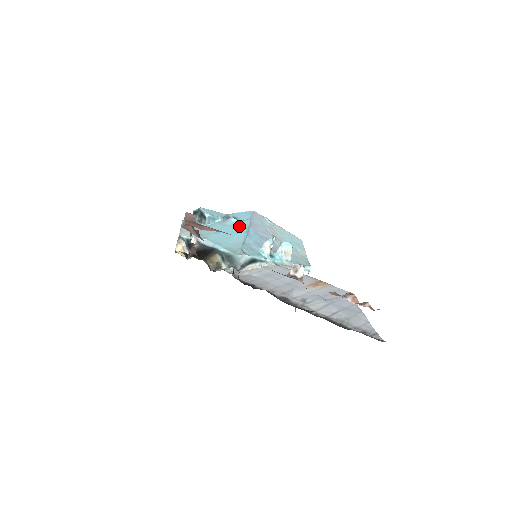
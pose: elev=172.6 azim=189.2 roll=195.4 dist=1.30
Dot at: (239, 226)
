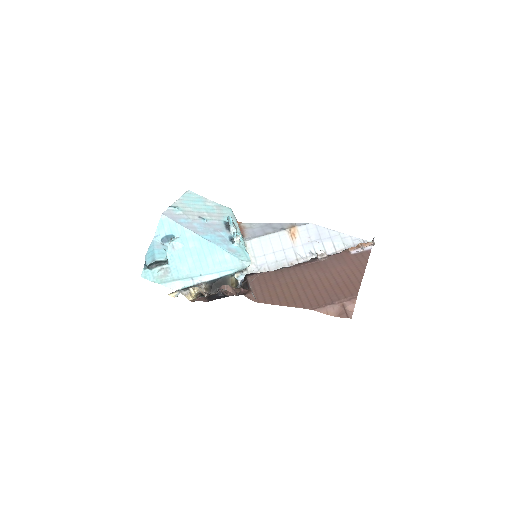
Dot at: (192, 242)
